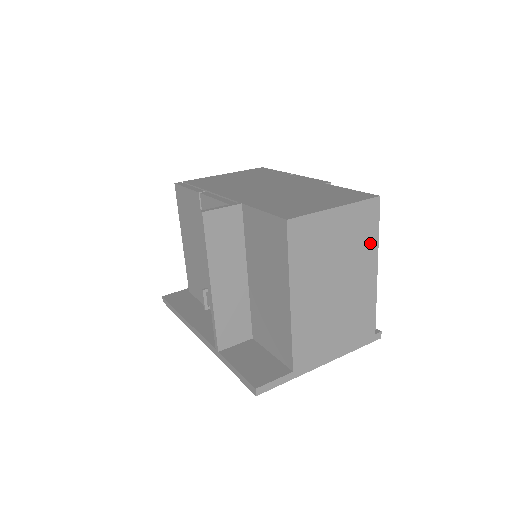
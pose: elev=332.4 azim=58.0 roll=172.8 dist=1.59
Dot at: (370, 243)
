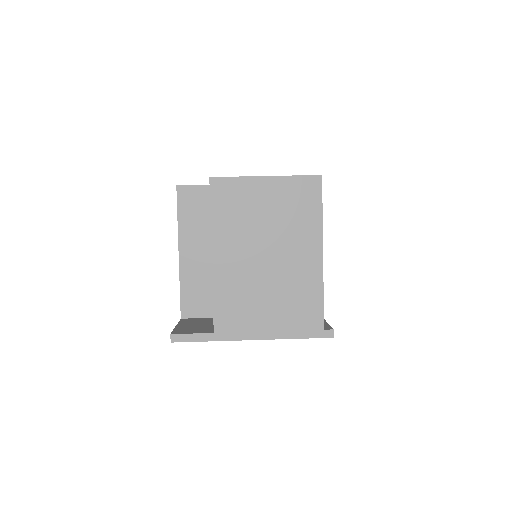
Dot at: (311, 222)
